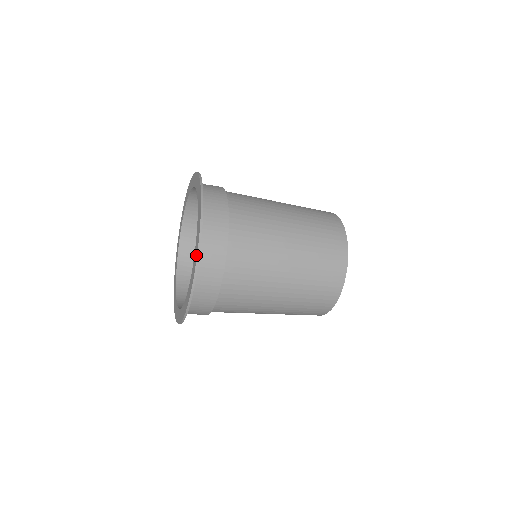
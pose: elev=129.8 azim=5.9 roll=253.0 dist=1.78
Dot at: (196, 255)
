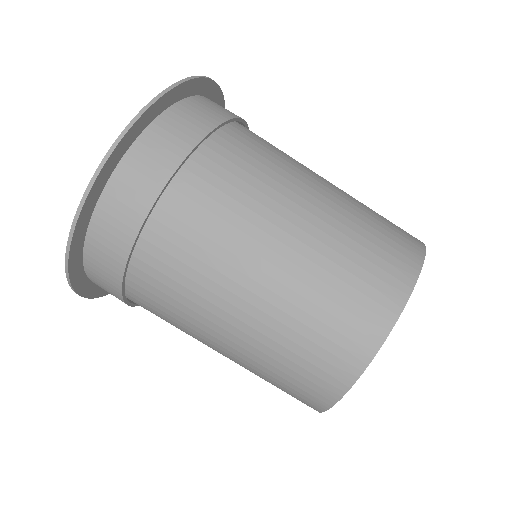
Dot at: (71, 240)
